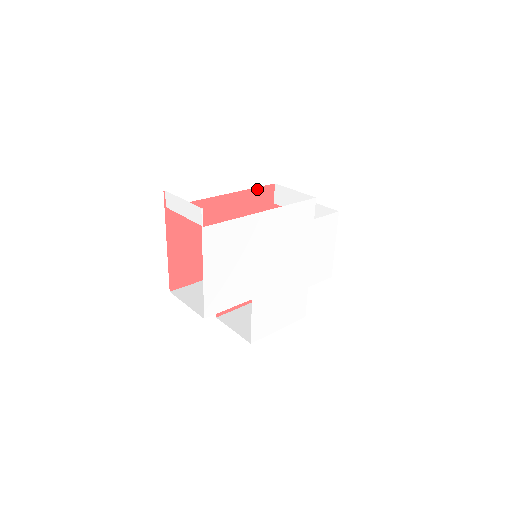
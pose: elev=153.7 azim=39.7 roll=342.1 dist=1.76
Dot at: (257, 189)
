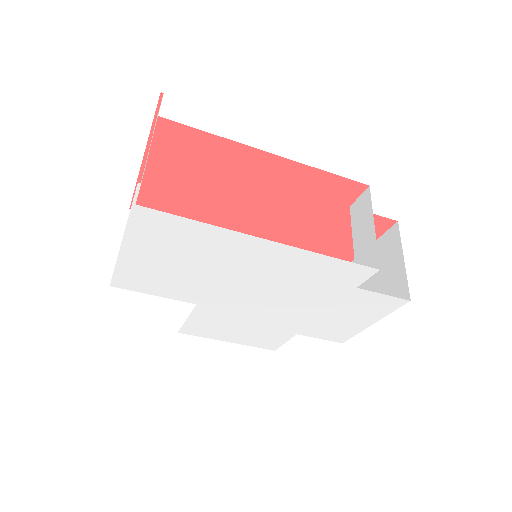
Dot at: (333, 176)
